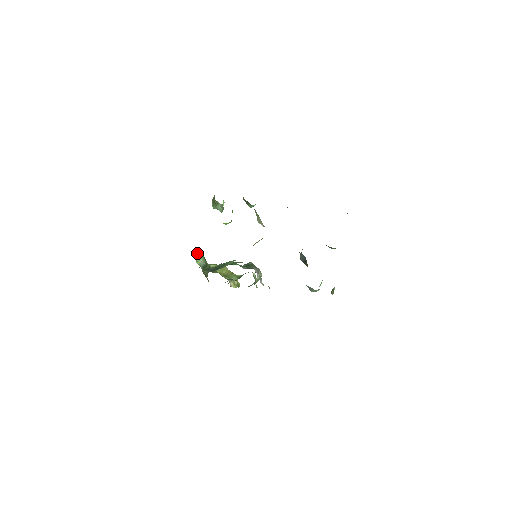
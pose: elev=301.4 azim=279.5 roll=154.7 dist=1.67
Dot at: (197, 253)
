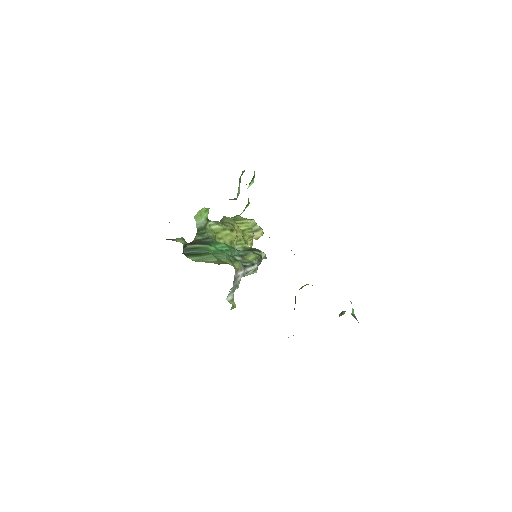
Dot at: (199, 212)
